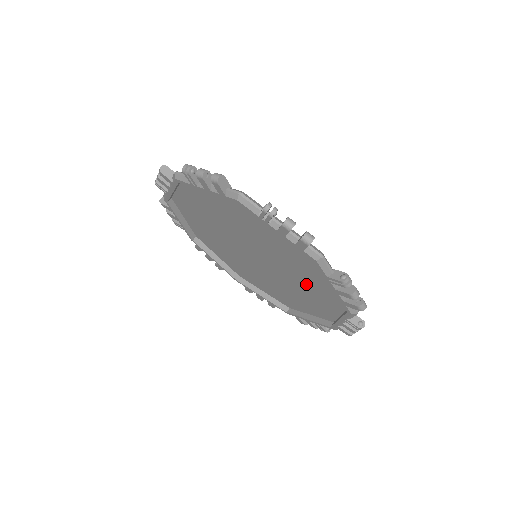
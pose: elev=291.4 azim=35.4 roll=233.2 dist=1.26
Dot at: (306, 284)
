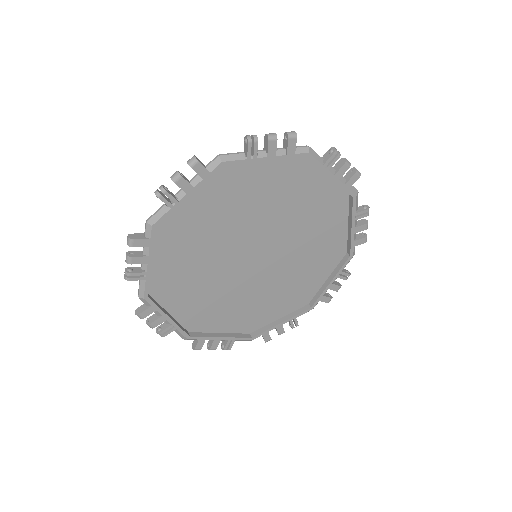
Dot at: (284, 204)
